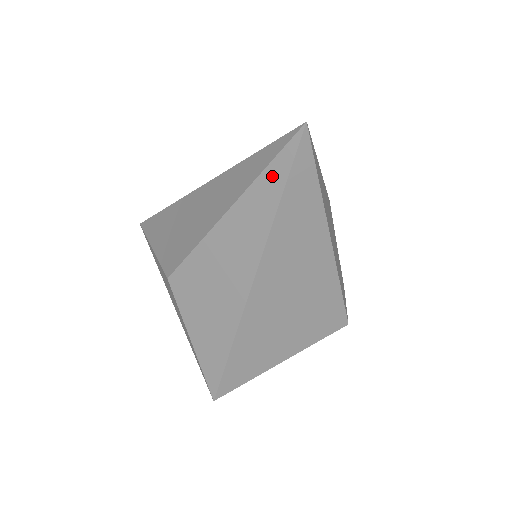
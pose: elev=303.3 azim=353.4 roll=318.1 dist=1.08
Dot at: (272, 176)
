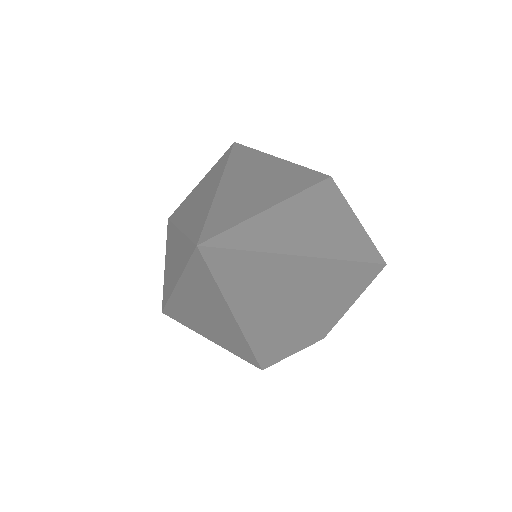
Dot at: (187, 247)
